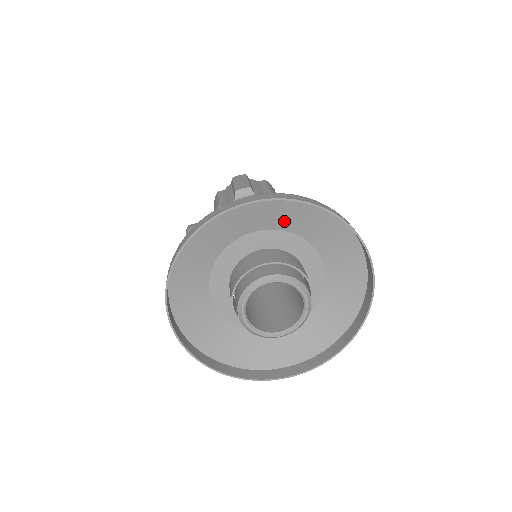
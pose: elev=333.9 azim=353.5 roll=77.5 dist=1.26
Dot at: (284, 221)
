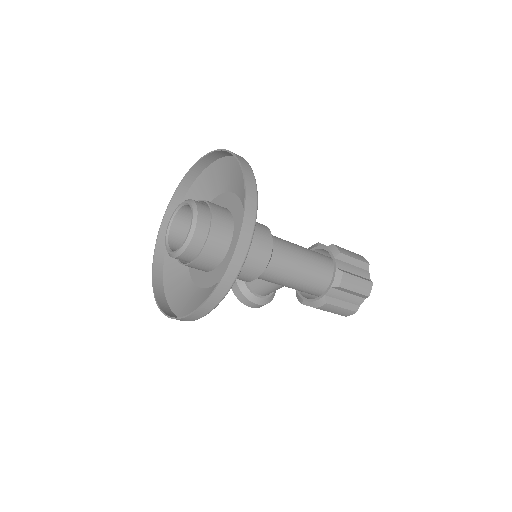
Dot at: (225, 183)
